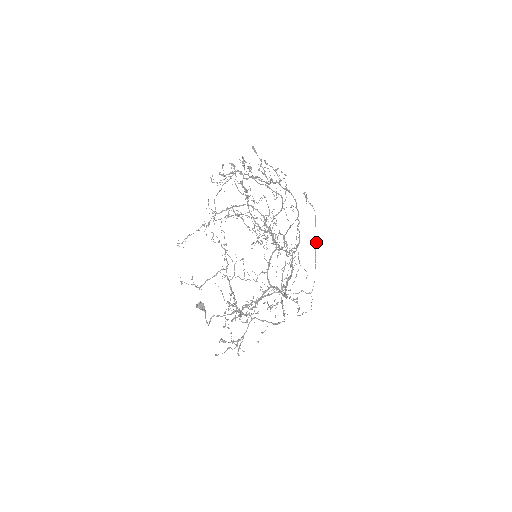
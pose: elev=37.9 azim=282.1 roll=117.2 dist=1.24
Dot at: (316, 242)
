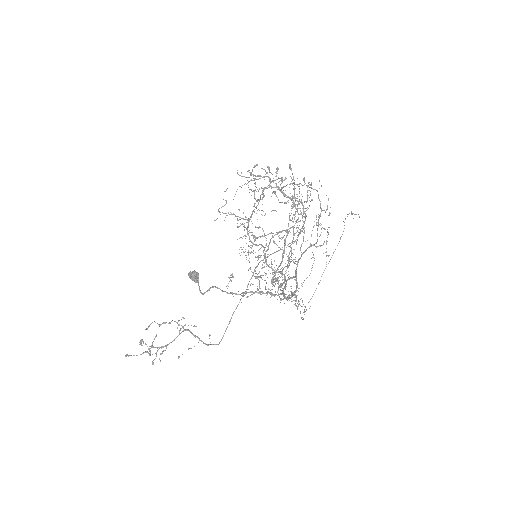
Dot at: occluded
